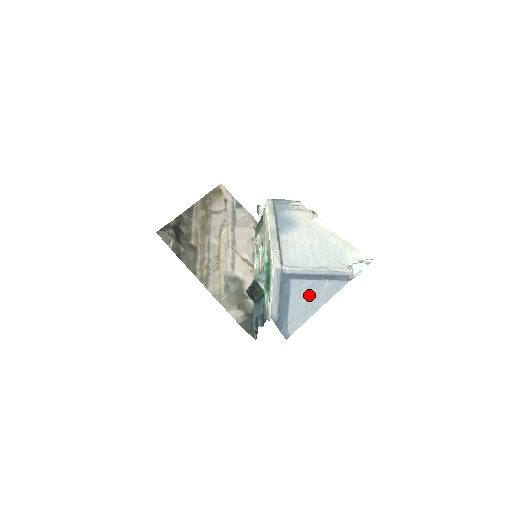
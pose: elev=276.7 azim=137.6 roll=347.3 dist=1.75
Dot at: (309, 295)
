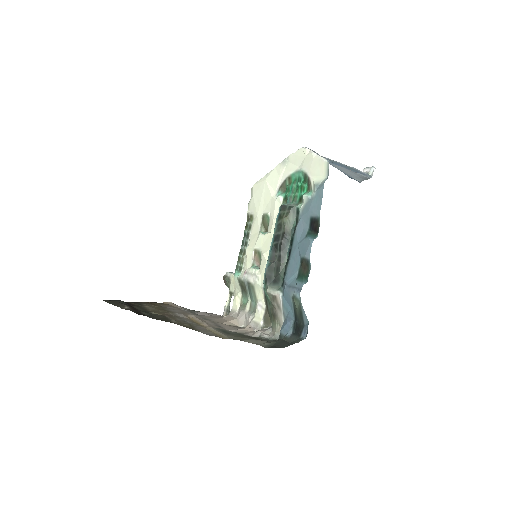
Dot at: (348, 171)
